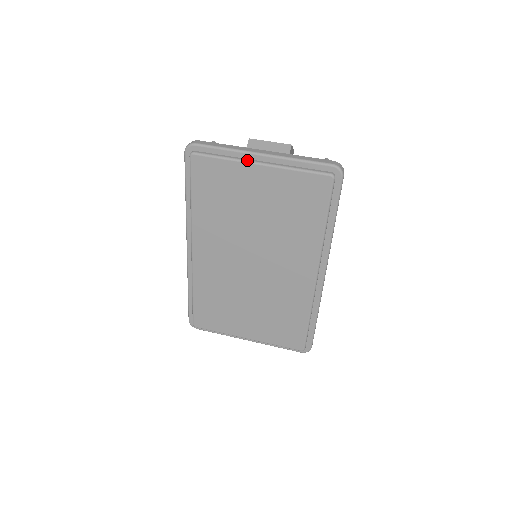
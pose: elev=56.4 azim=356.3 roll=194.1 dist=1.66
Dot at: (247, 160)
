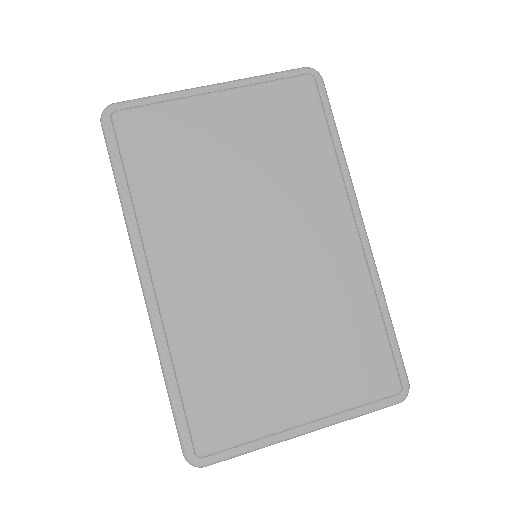
Dot at: (196, 94)
